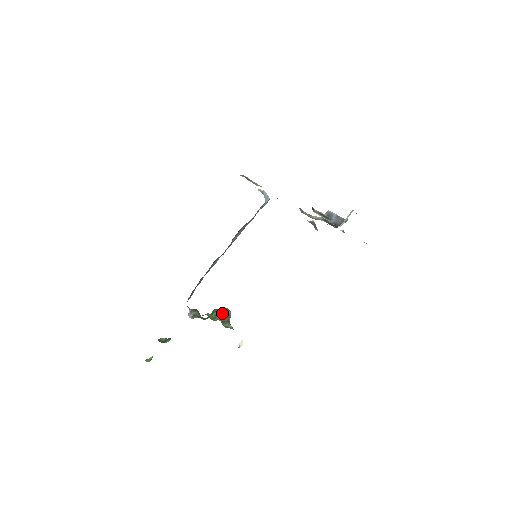
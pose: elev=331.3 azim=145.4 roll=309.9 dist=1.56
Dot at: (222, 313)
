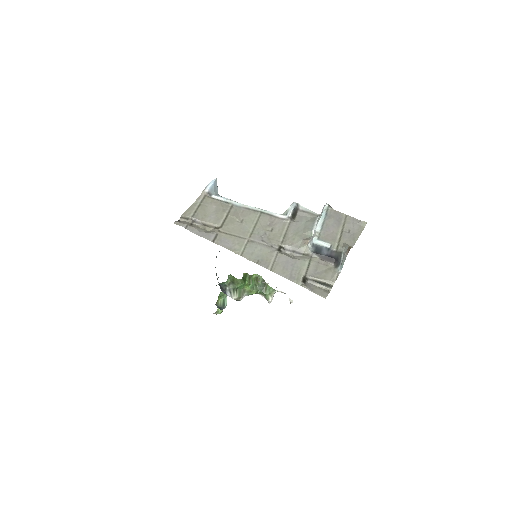
Dot at: (256, 283)
